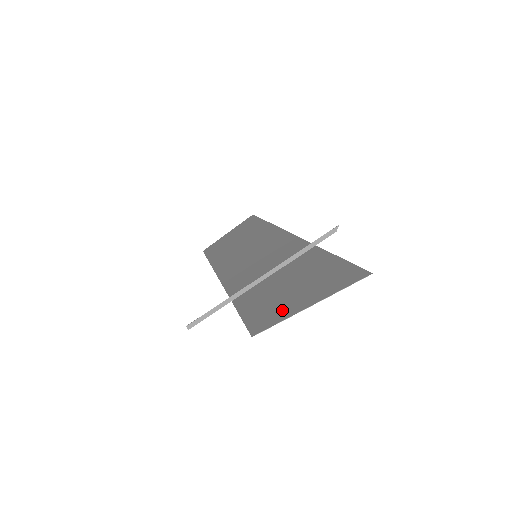
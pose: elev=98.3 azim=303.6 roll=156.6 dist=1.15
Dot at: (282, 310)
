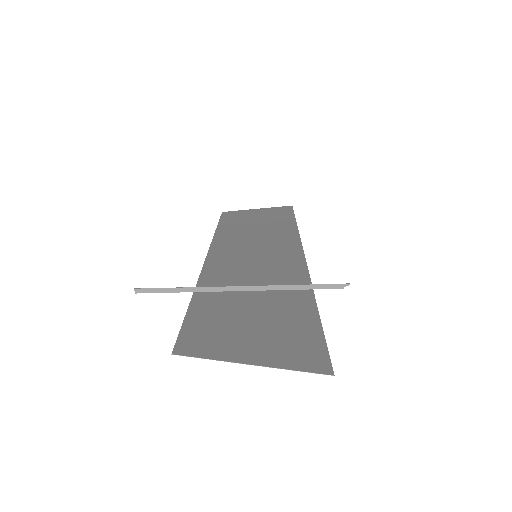
Dot at: (222, 345)
